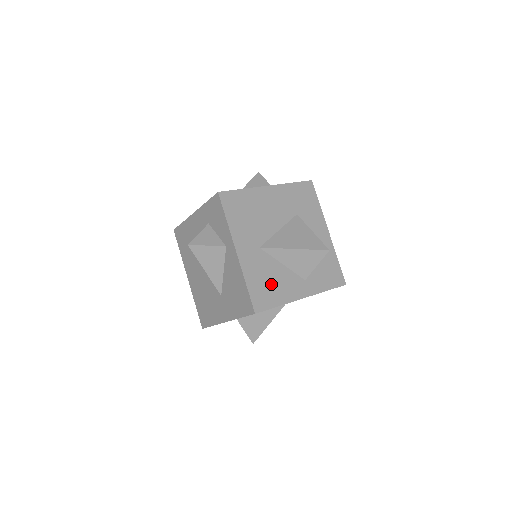
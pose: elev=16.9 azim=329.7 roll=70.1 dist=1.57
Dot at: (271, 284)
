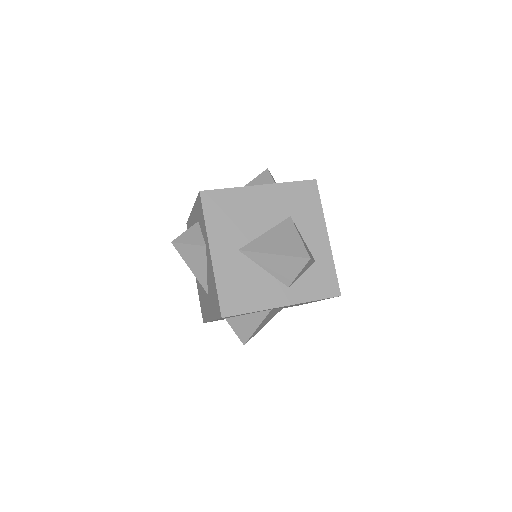
Dot at: (246, 289)
